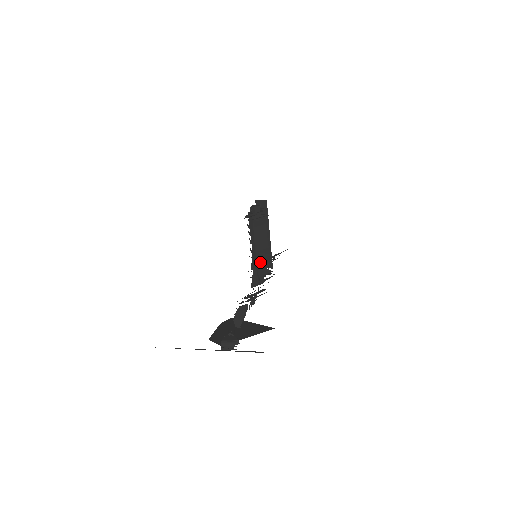
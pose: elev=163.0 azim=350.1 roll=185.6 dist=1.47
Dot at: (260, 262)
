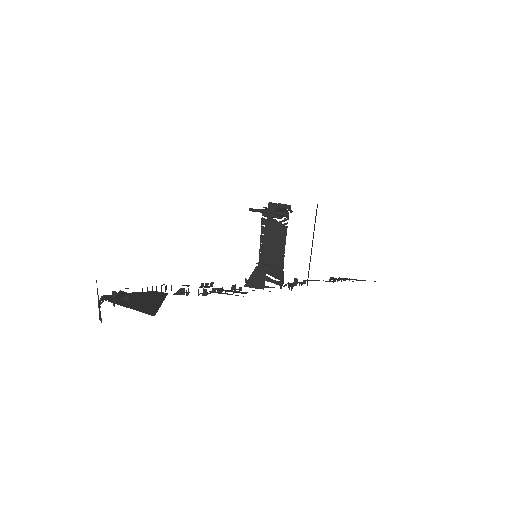
Dot at: (263, 265)
